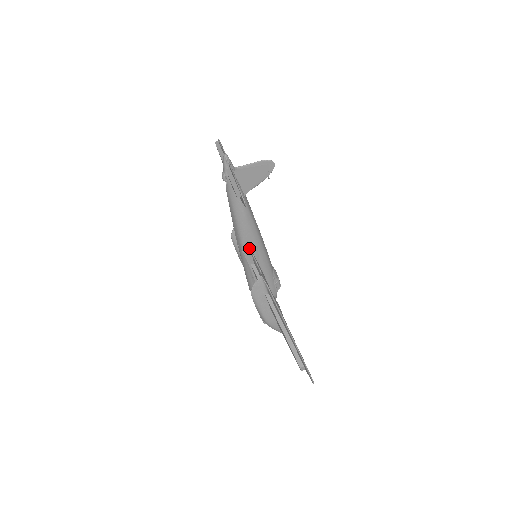
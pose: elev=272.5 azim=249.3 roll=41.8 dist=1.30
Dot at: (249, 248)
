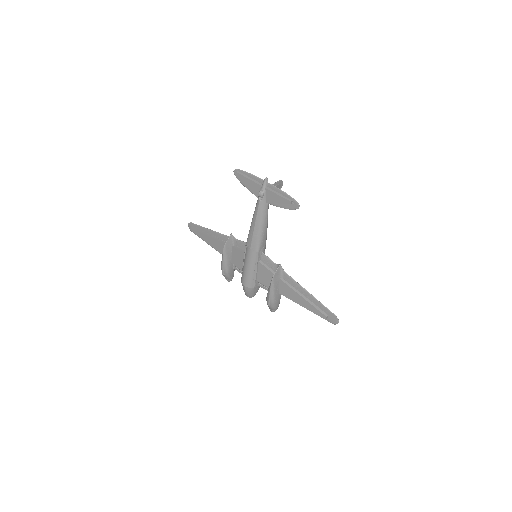
Dot at: (262, 248)
